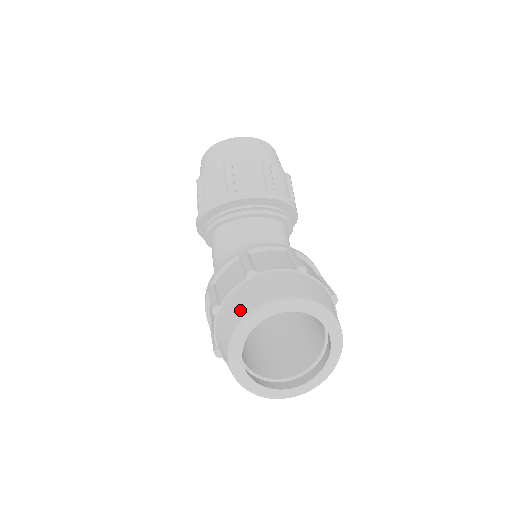
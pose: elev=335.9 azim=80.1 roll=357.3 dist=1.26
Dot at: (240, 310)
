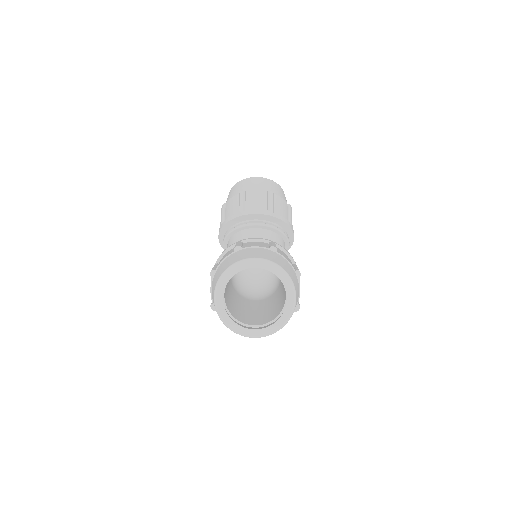
Dot at: (225, 267)
